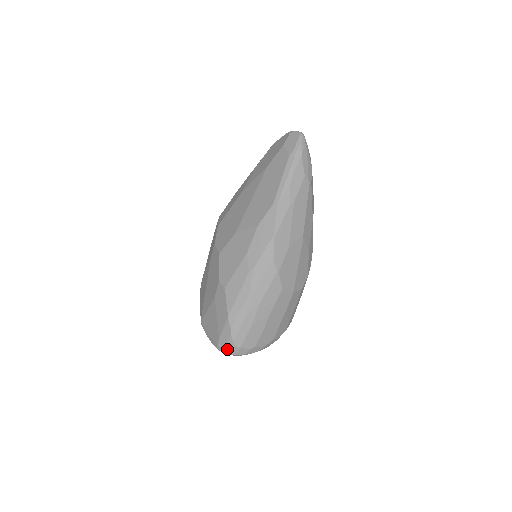
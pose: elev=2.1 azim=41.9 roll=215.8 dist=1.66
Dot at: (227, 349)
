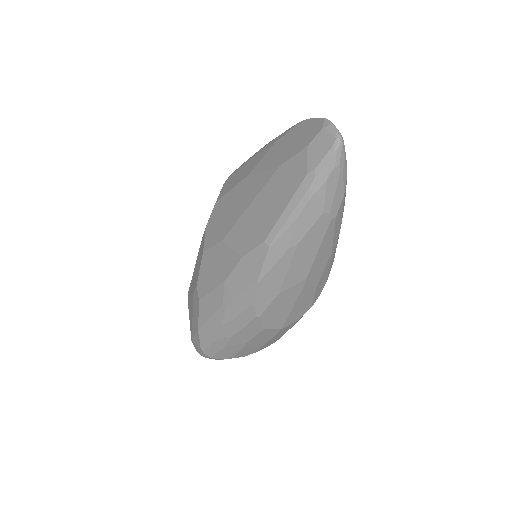
Dot at: (198, 351)
